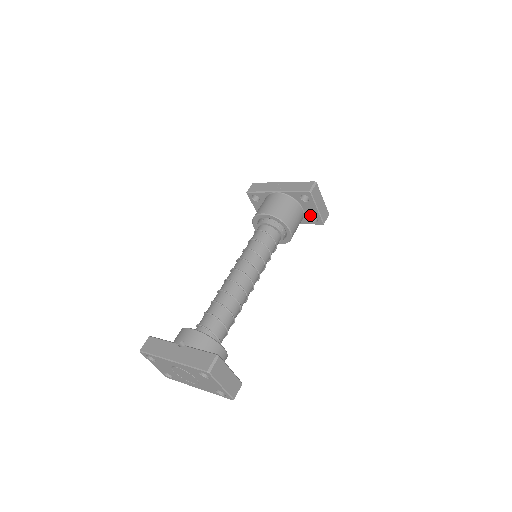
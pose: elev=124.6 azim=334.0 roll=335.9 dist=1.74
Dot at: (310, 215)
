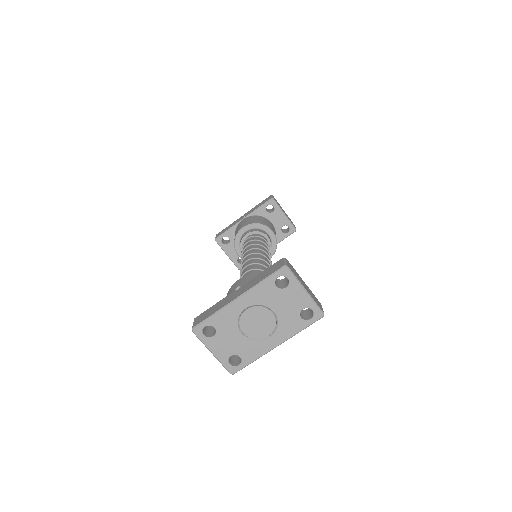
Dot at: (281, 227)
